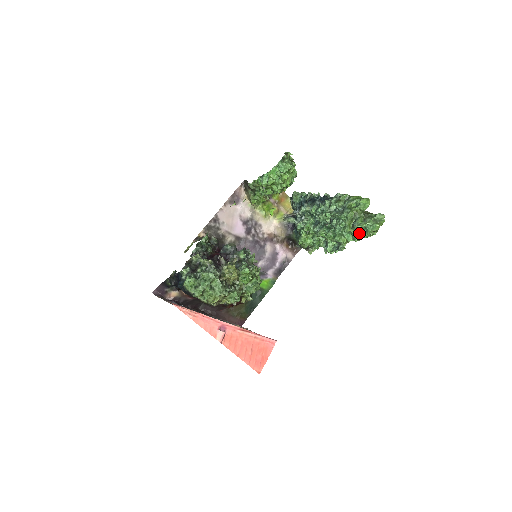
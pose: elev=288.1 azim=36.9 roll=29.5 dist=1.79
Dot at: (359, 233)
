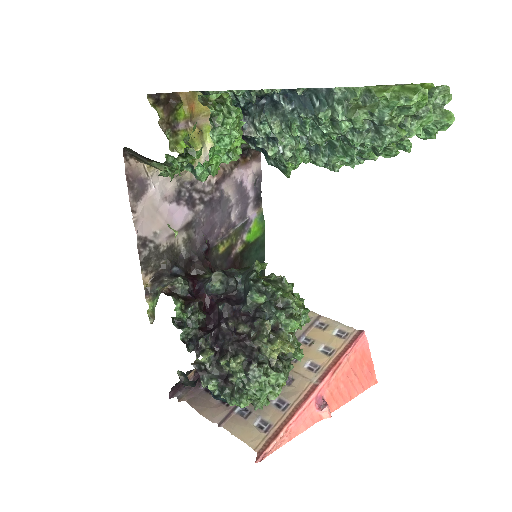
Dot at: occluded
